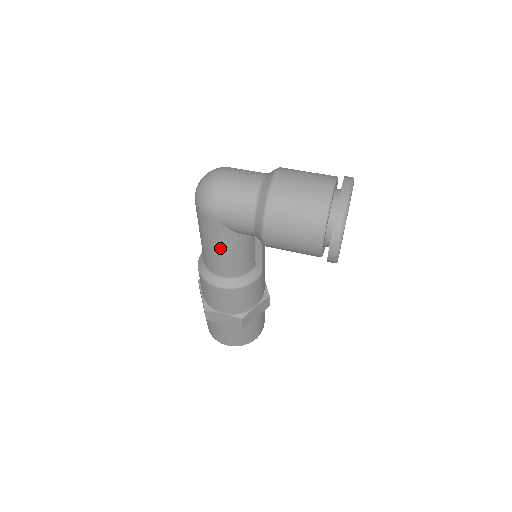
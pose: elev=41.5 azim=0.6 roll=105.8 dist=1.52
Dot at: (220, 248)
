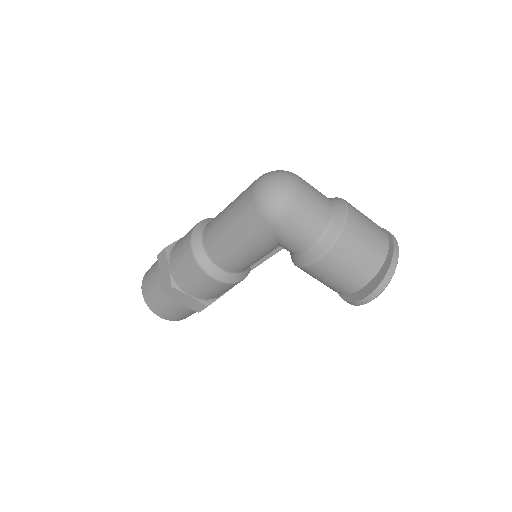
Dot at: (248, 249)
